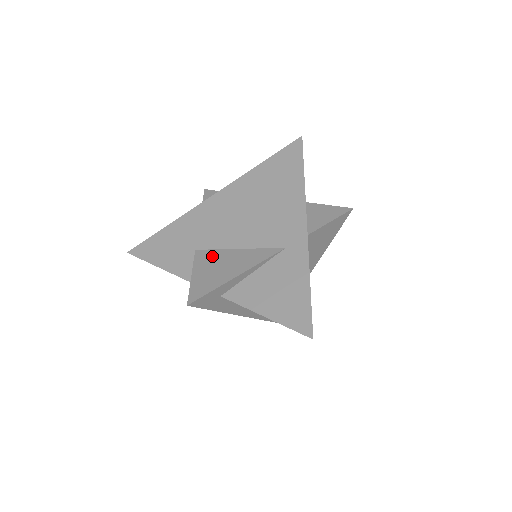
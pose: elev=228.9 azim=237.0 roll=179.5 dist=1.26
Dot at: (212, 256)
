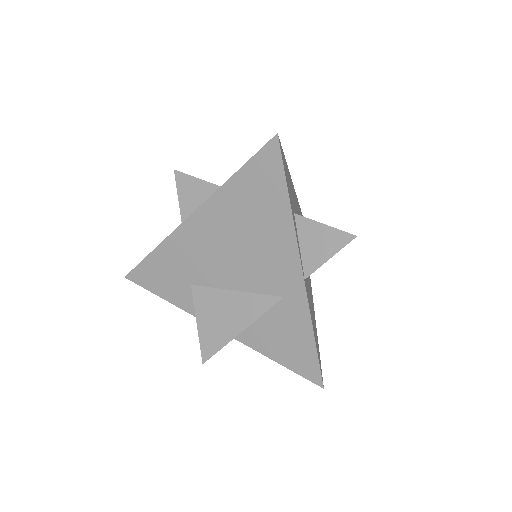
Dot at: (210, 298)
